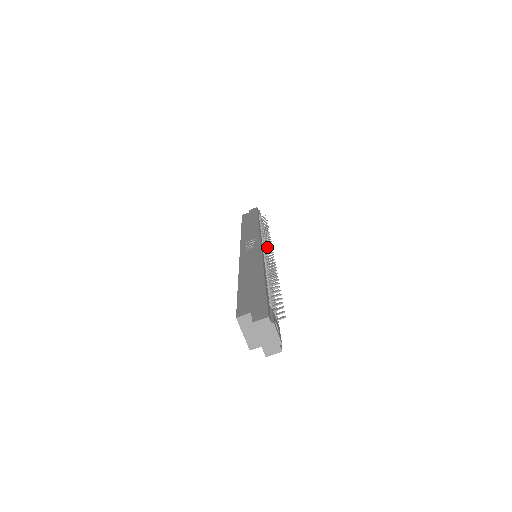
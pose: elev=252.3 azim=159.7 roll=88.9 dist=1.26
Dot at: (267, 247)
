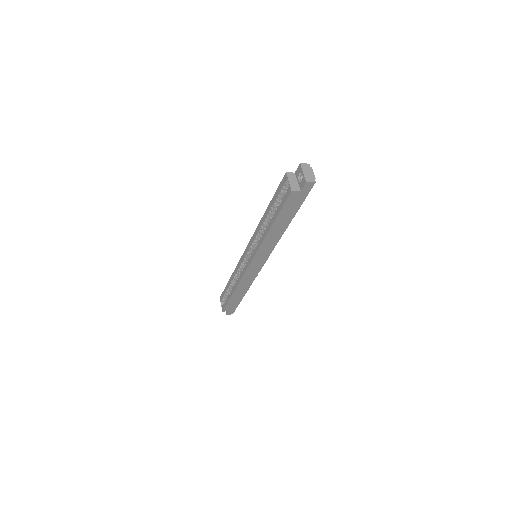
Dot at: occluded
